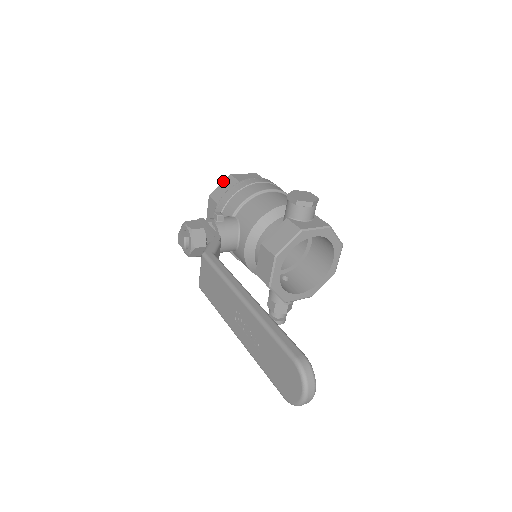
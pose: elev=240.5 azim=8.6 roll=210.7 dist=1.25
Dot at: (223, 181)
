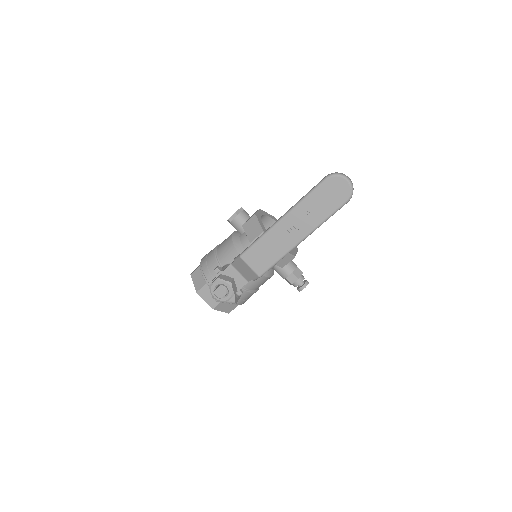
Dot at: (192, 280)
